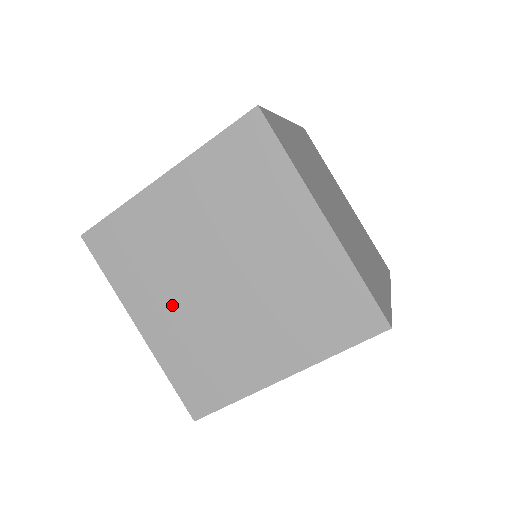
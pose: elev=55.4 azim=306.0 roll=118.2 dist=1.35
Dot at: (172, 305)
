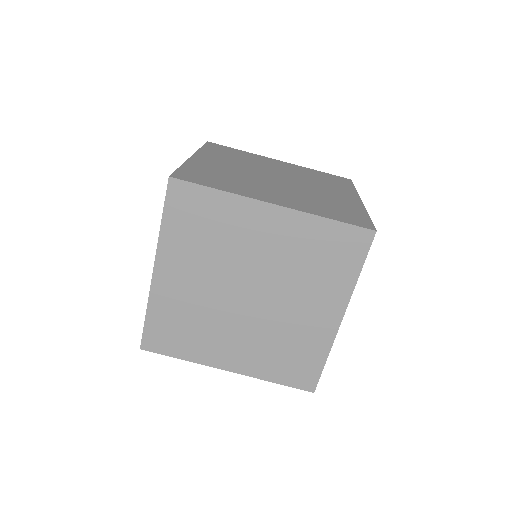
Dot at: (230, 165)
